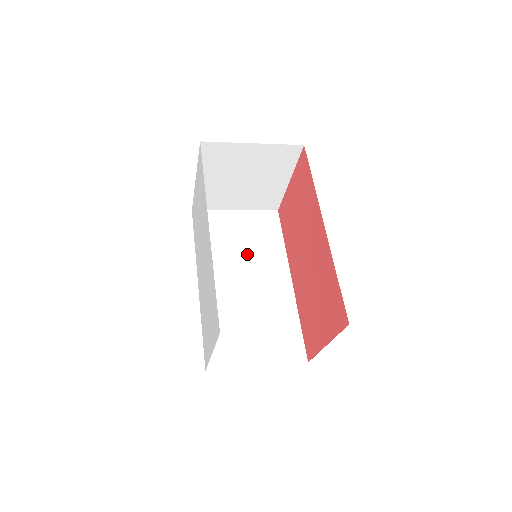
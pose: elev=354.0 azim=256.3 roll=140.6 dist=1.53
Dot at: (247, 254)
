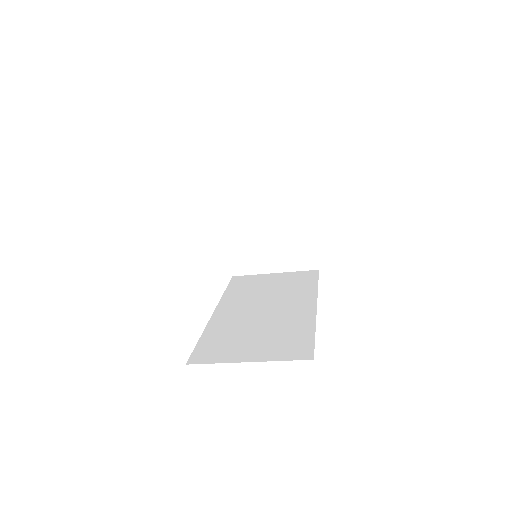
Dot at: (274, 294)
